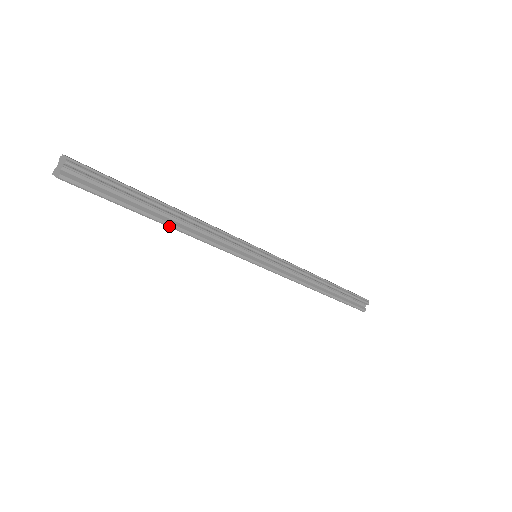
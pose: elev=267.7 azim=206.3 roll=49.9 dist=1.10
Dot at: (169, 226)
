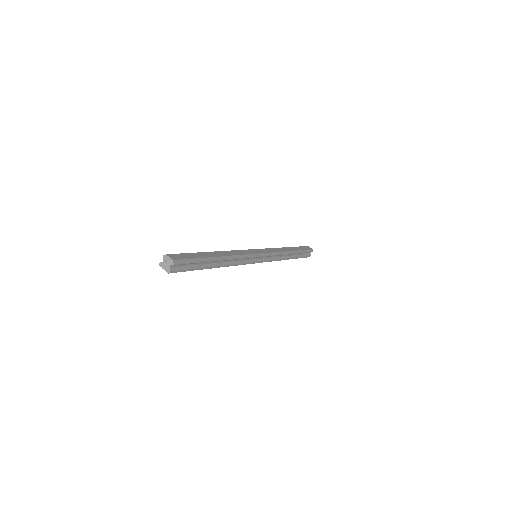
Dot at: occluded
